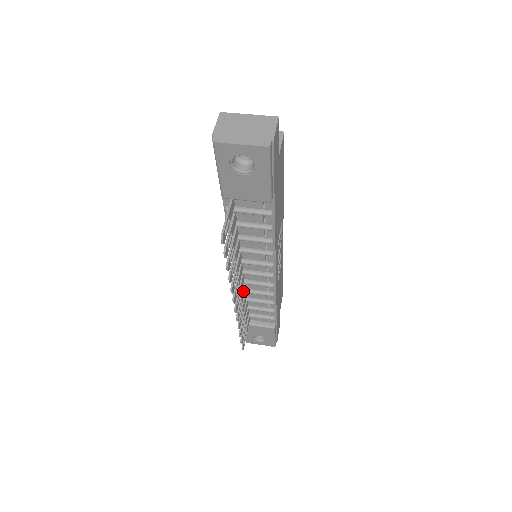
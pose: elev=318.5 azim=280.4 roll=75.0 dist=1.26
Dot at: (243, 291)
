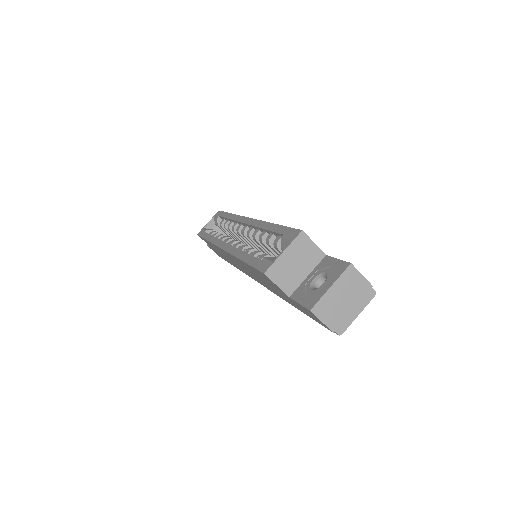
Dot at: occluded
